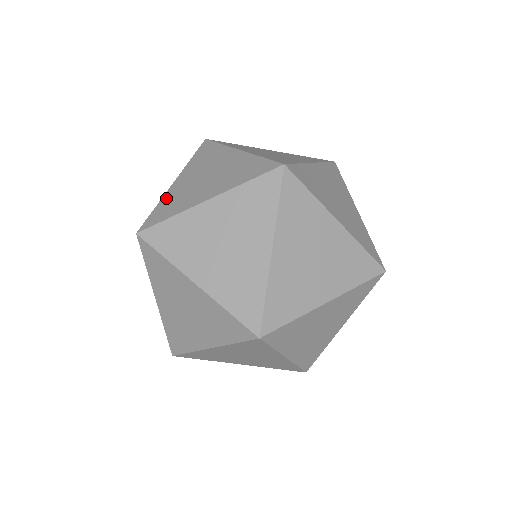
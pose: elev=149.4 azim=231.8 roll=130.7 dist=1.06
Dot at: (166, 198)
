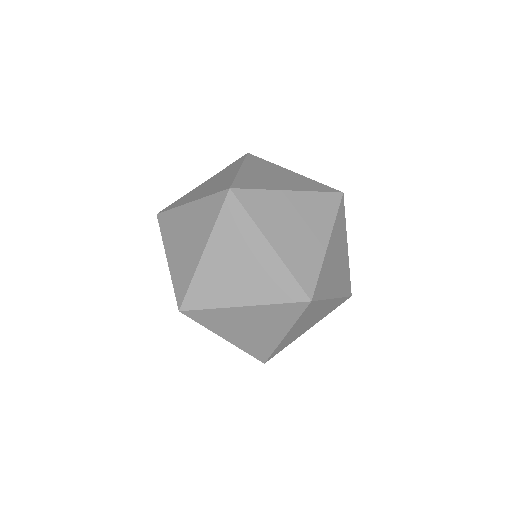
Dot at: (187, 194)
